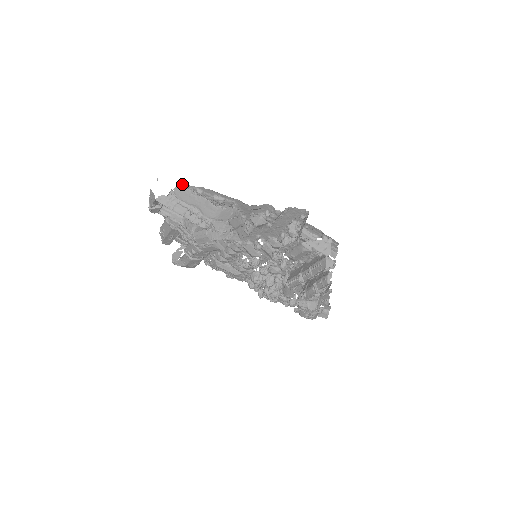
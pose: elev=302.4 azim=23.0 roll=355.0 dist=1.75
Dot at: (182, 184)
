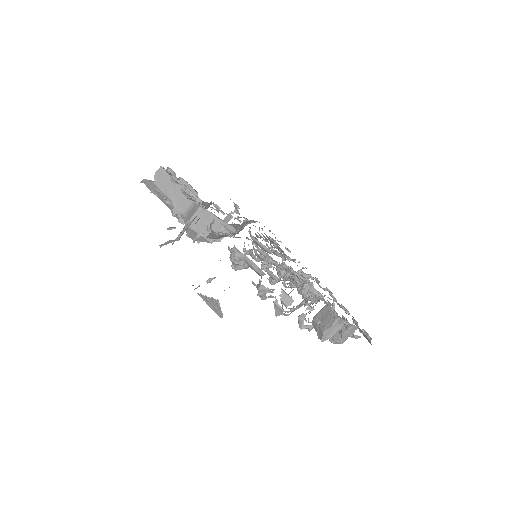
Dot at: (162, 167)
